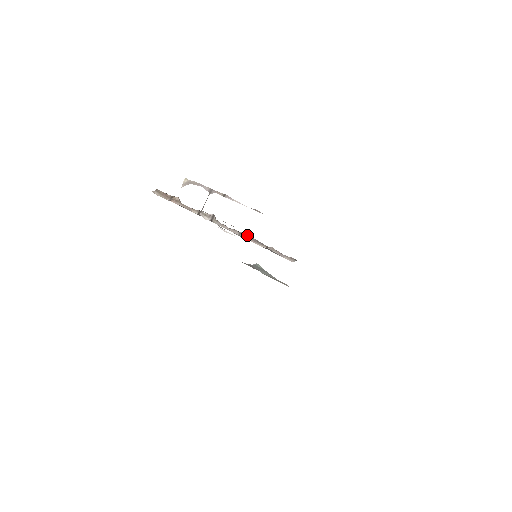
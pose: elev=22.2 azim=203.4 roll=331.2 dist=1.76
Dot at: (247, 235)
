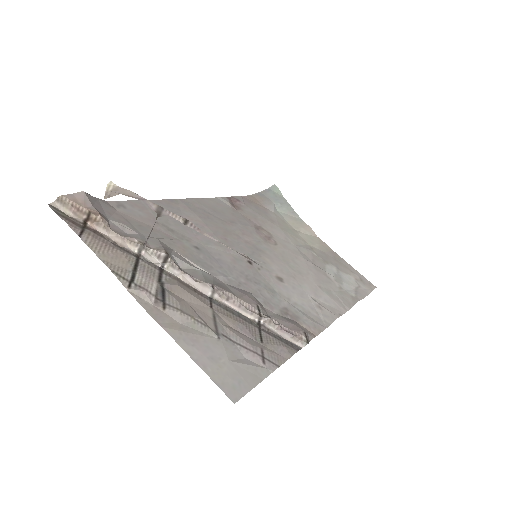
Dot at: (226, 294)
